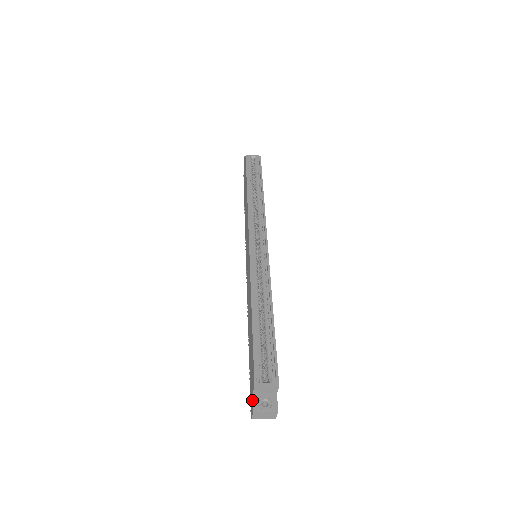
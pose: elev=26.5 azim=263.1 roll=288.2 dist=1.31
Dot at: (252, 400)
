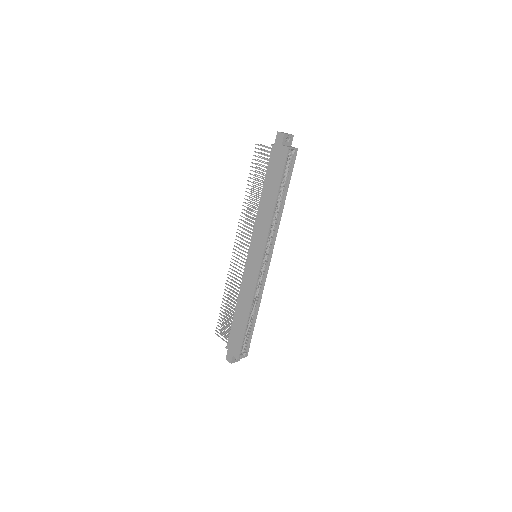
Dot at: (231, 357)
